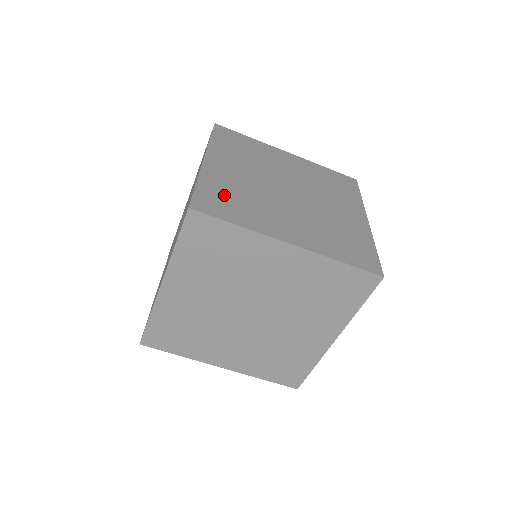
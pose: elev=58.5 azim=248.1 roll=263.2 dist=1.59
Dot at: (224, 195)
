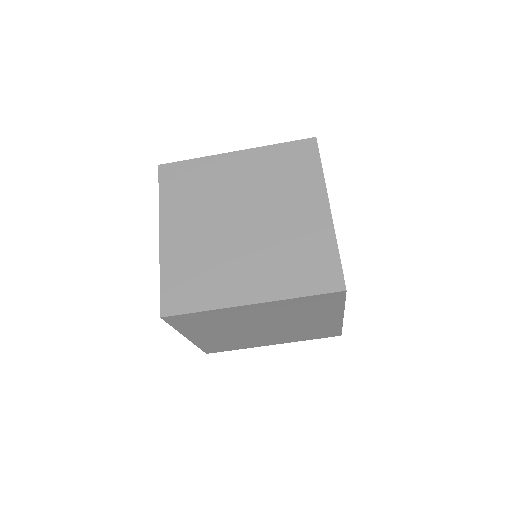
Dot at: (185, 277)
